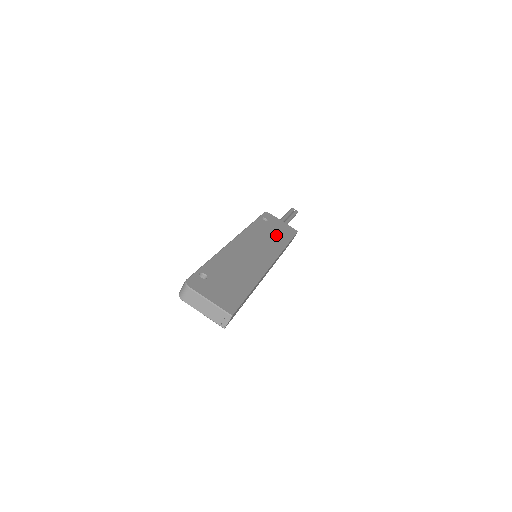
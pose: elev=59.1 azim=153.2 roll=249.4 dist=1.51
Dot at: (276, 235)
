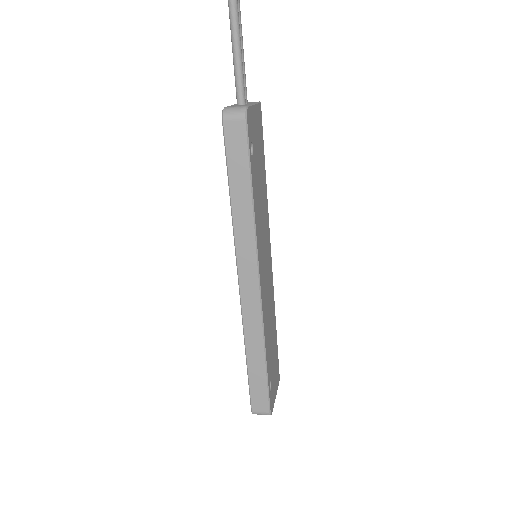
Dot at: (262, 177)
